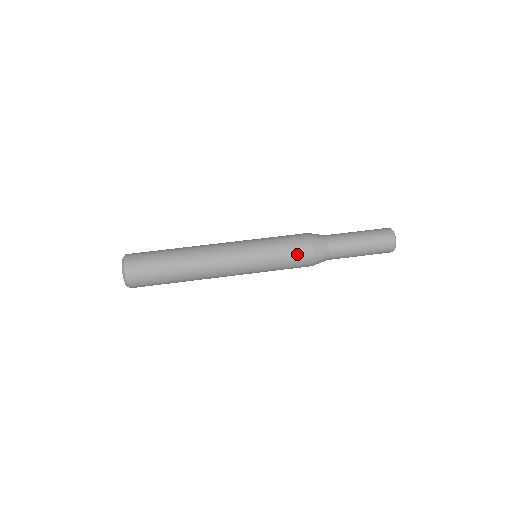
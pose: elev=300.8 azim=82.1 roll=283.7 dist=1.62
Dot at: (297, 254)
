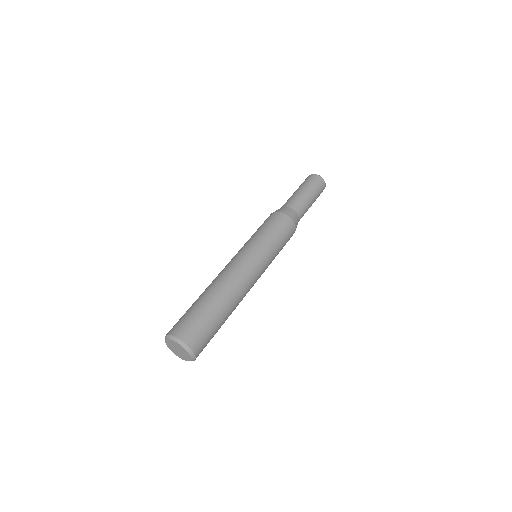
Dot at: (279, 224)
